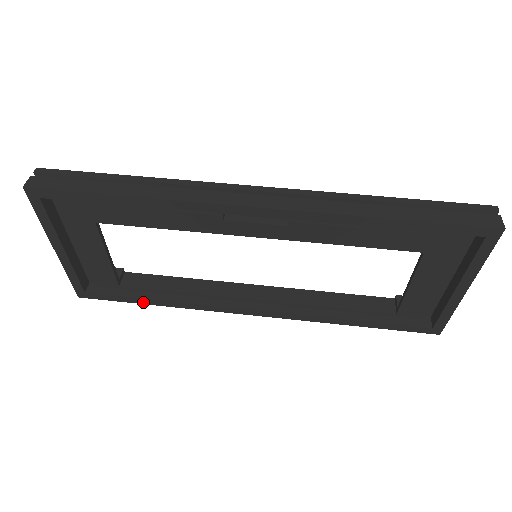
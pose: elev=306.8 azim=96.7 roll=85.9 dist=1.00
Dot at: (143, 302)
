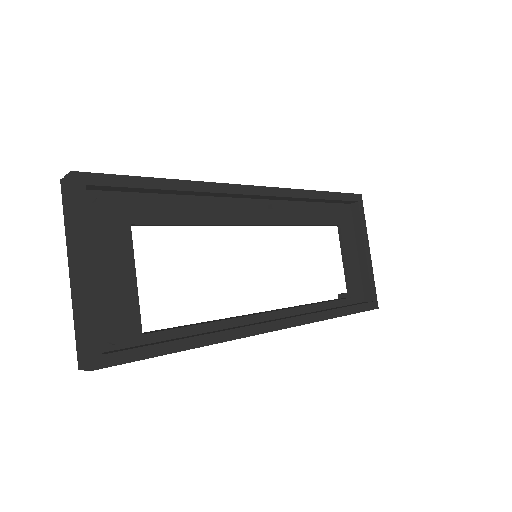
Dot at: (174, 349)
